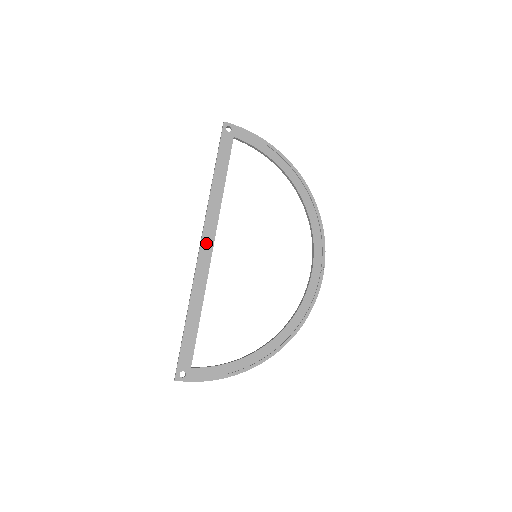
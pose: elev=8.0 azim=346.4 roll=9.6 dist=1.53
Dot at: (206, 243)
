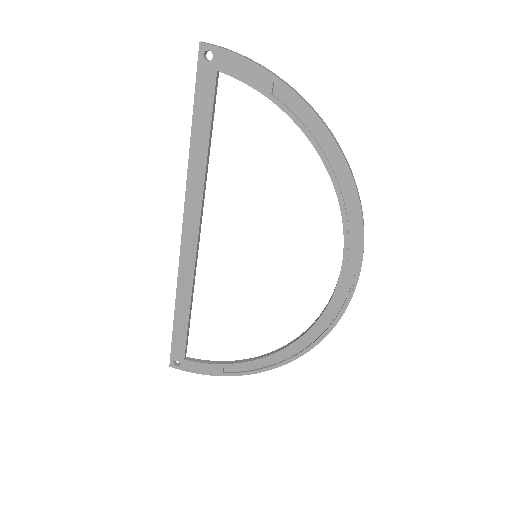
Dot at: (188, 235)
